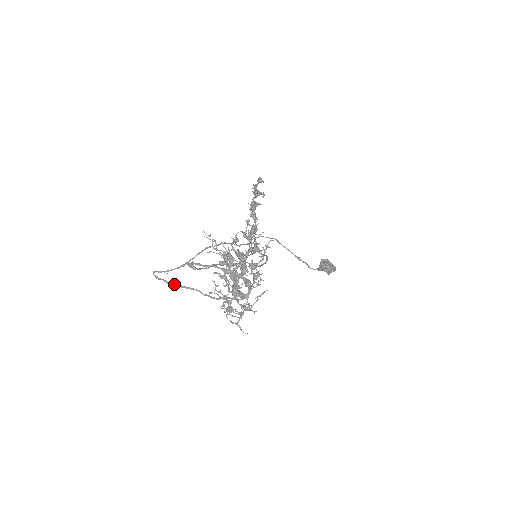
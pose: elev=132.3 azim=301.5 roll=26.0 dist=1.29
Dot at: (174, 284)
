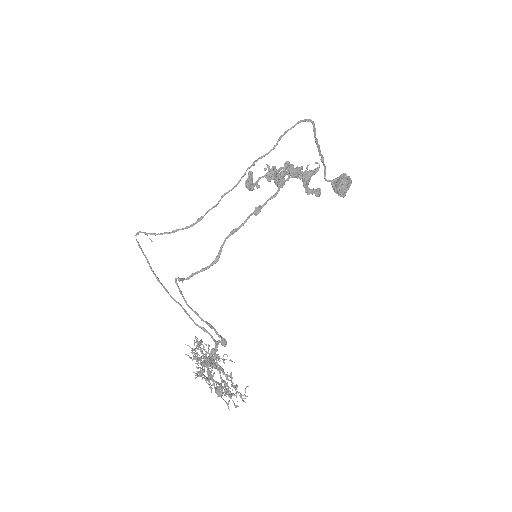
Dot at: (157, 277)
